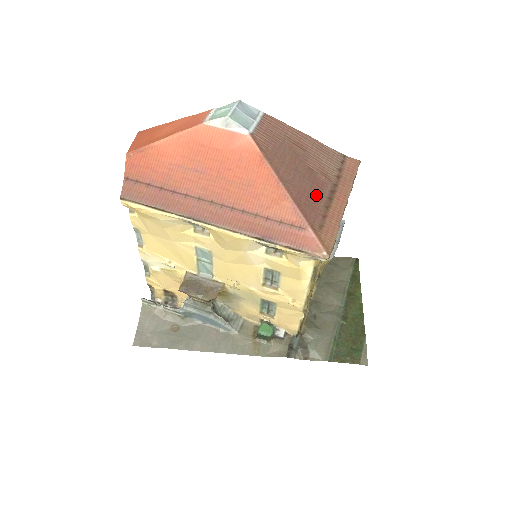
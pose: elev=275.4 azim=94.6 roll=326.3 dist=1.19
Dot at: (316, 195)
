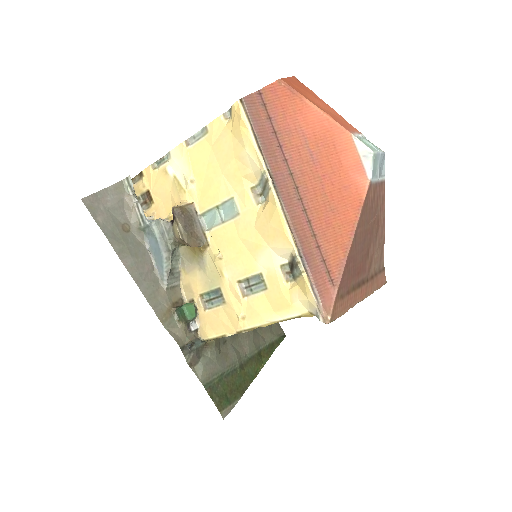
Dot at: (357, 272)
